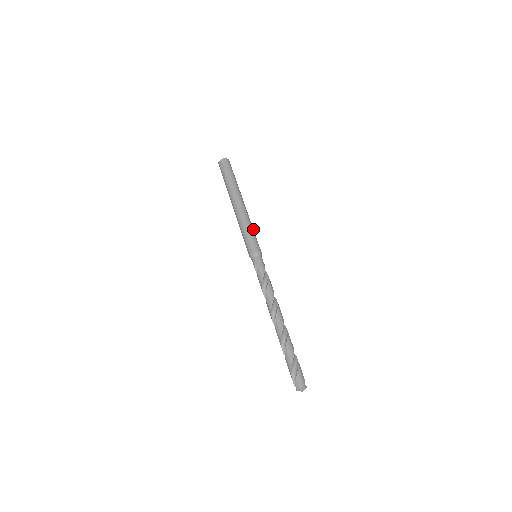
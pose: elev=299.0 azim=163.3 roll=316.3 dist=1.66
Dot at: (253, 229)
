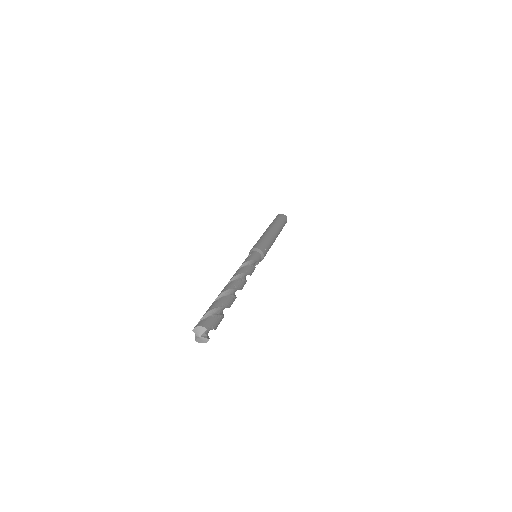
Dot at: (270, 246)
